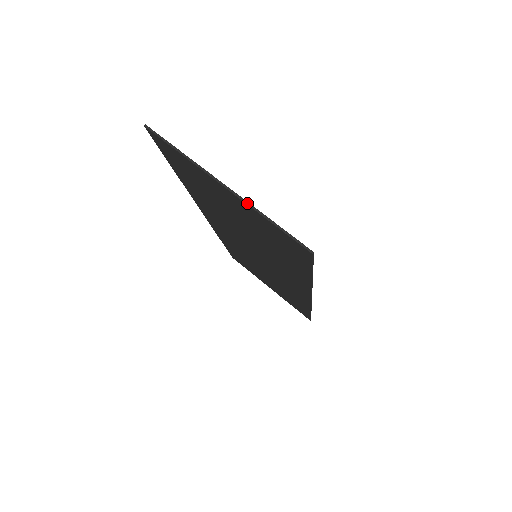
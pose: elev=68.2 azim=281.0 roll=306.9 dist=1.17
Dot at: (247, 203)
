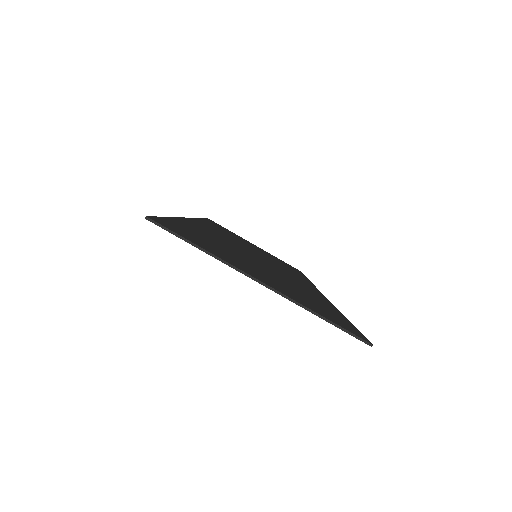
Dot at: (292, 301)
